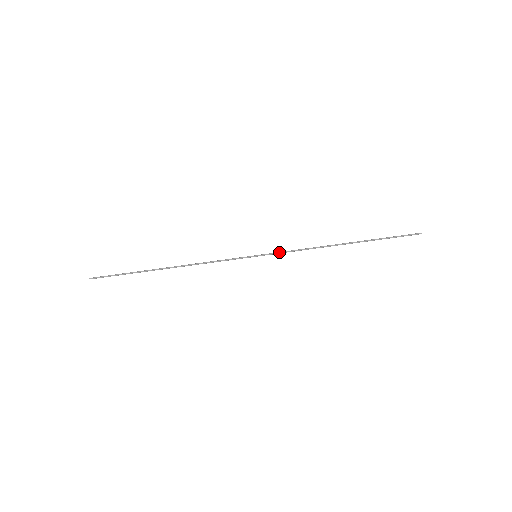
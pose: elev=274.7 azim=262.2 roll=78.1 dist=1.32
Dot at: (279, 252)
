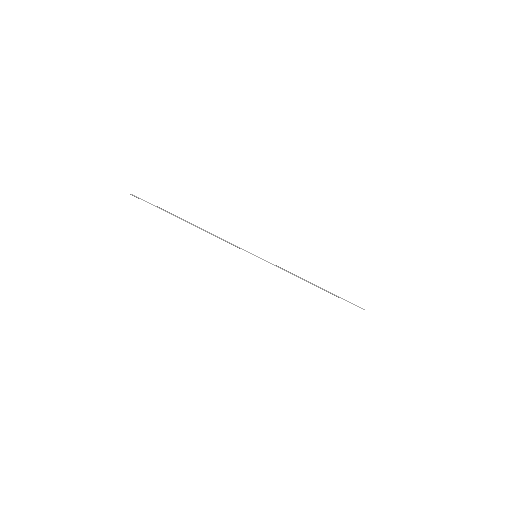
Dot at: (272, 264)
